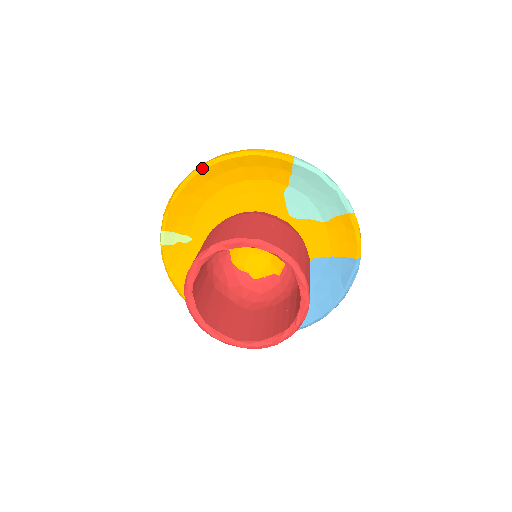
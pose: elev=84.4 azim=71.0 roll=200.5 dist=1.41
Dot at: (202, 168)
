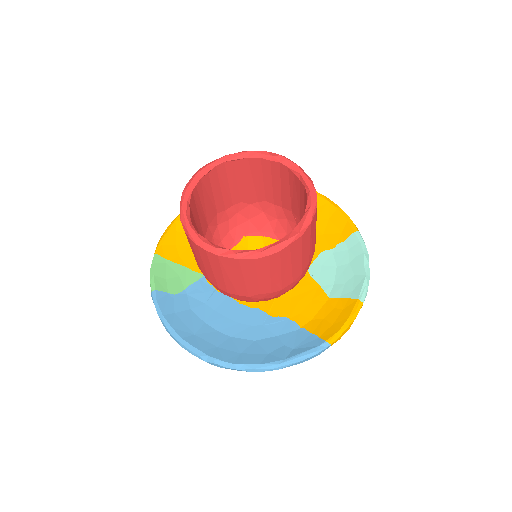
Dot at: occluded
